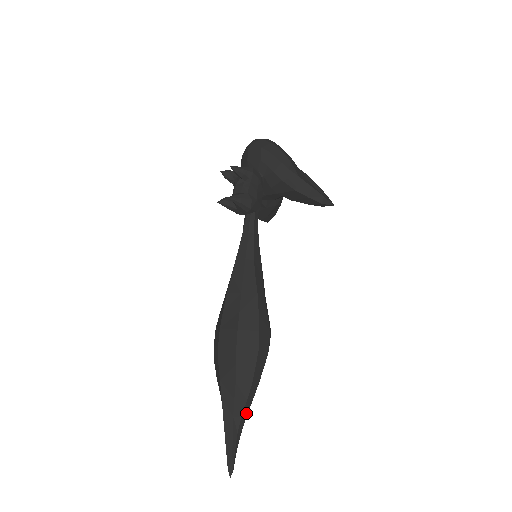
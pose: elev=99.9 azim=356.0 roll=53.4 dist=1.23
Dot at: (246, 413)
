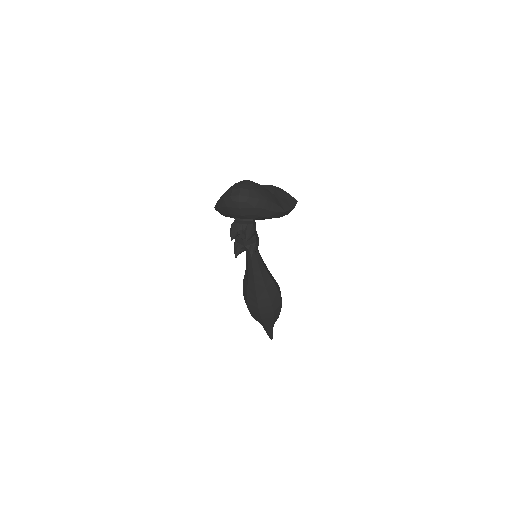
Dot at: occluded
